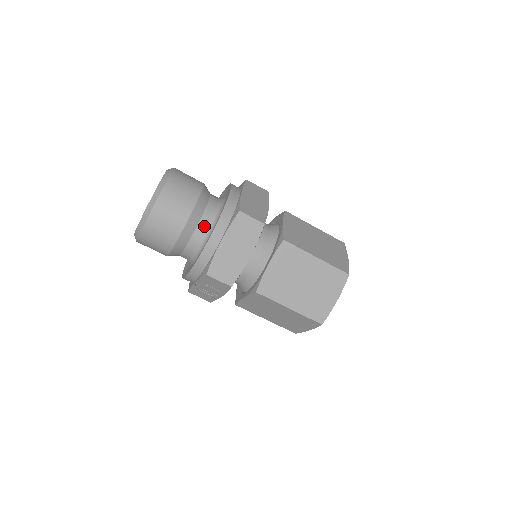
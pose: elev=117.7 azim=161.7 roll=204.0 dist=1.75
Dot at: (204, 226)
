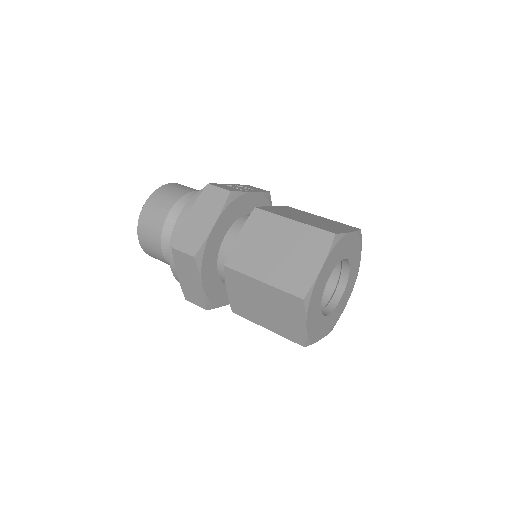
Dot at: occluded
